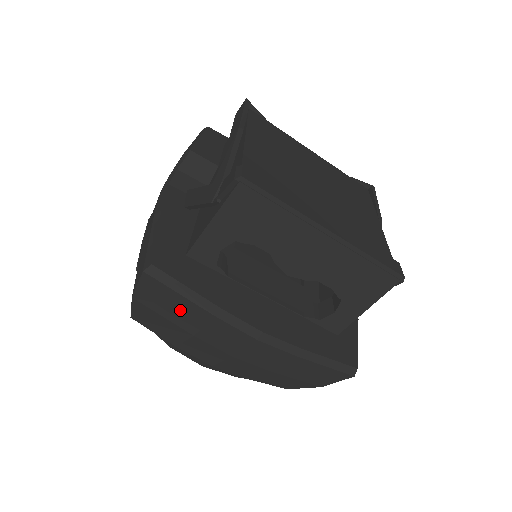
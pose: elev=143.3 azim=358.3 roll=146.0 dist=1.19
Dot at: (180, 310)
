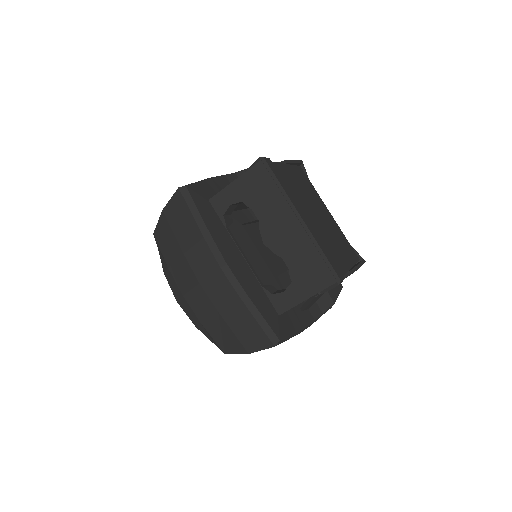
Dot at: (185, 227)
